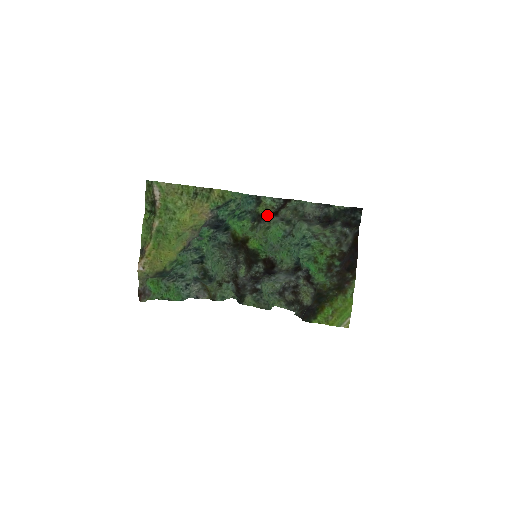
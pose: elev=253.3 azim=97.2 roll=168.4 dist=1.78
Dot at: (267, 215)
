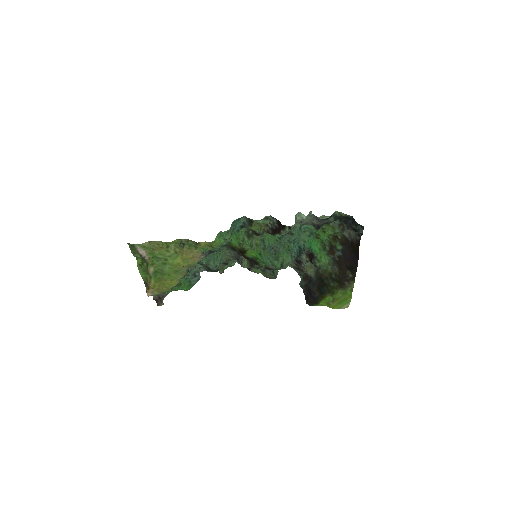
Dot at: (261, 232)
